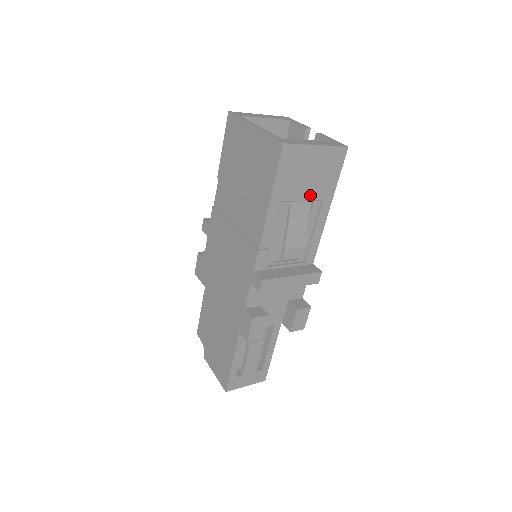
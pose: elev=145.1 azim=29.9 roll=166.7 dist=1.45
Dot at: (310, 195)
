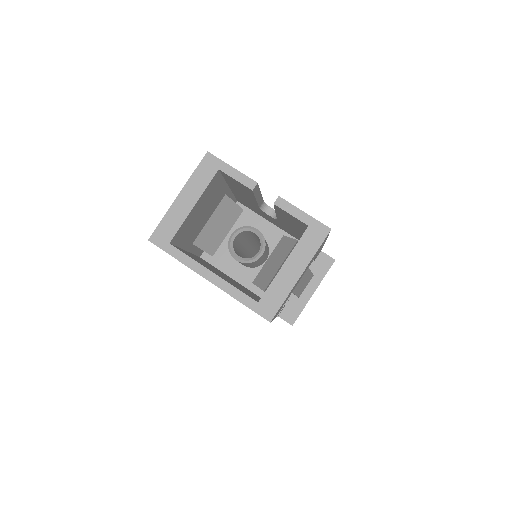
Dot at: (305, 271)
